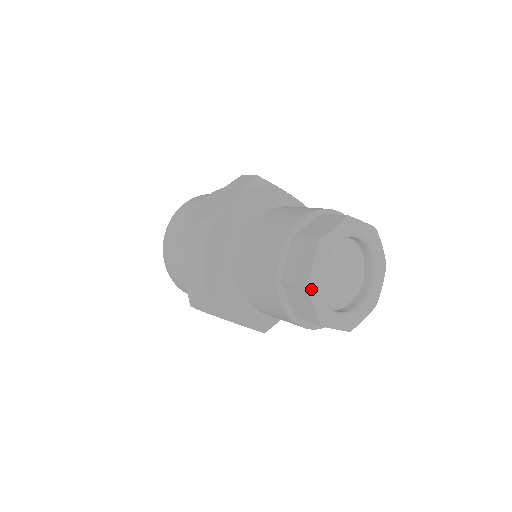
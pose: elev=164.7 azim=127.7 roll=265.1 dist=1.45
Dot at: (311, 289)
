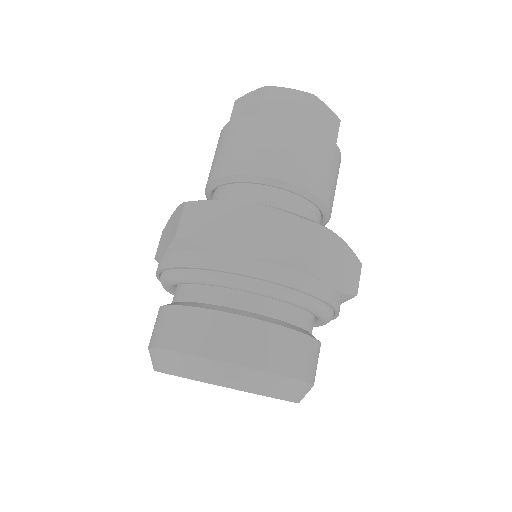
Dot at: occluded
